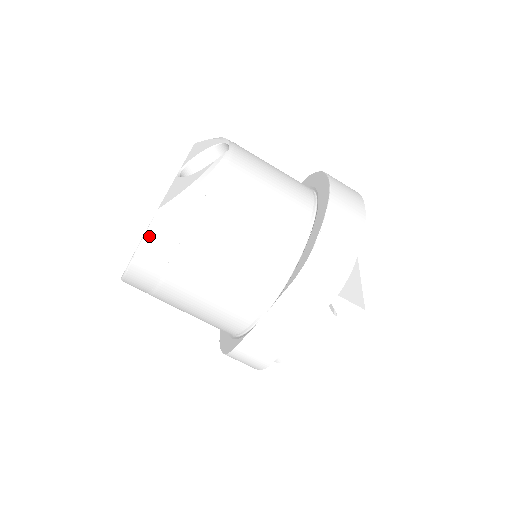
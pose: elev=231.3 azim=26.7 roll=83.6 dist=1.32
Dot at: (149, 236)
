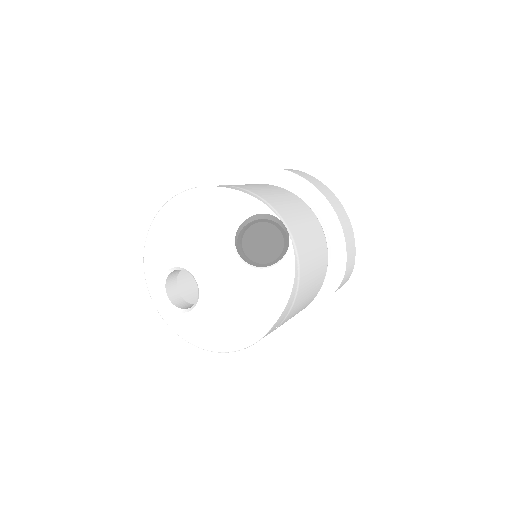
Dot at: occluded
